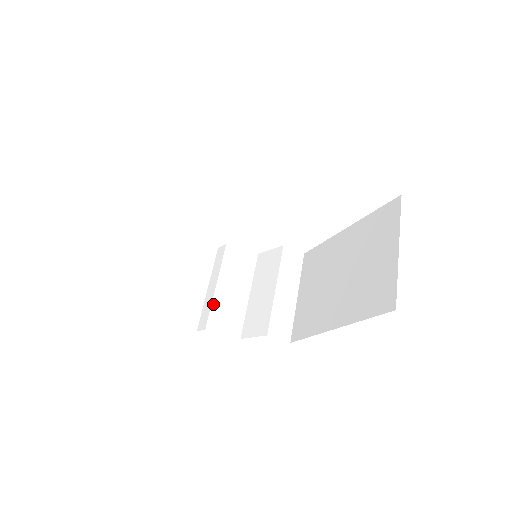
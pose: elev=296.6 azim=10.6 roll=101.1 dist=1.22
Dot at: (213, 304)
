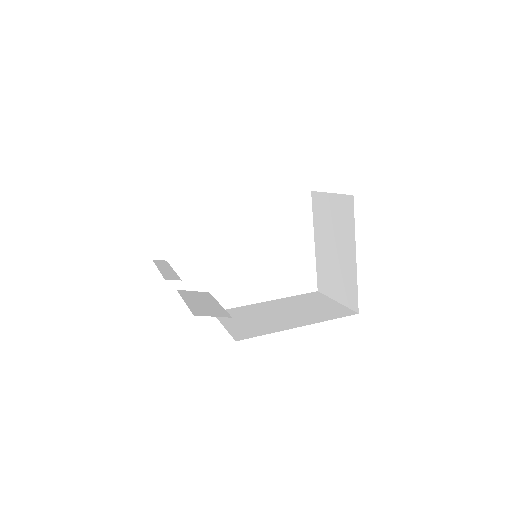
Dot at: occluded
